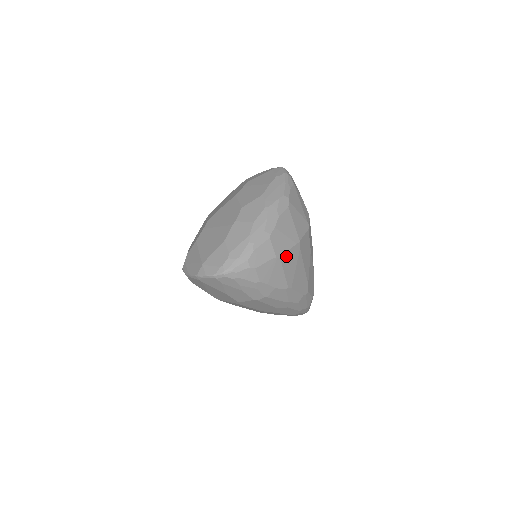
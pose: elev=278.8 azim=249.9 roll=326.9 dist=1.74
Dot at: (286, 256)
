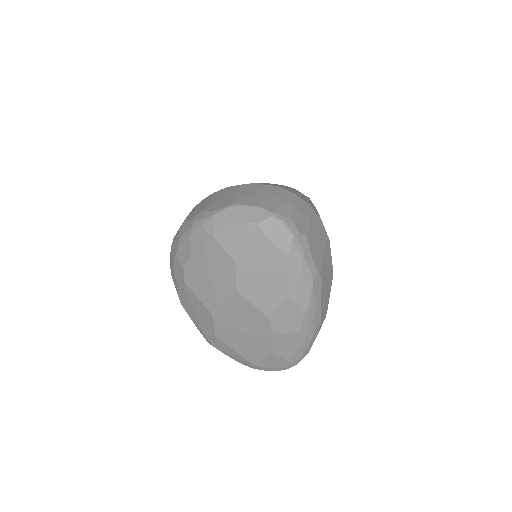
Dot at: occluded
